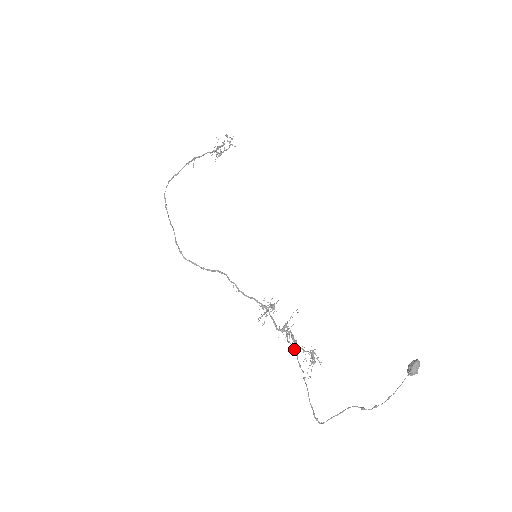
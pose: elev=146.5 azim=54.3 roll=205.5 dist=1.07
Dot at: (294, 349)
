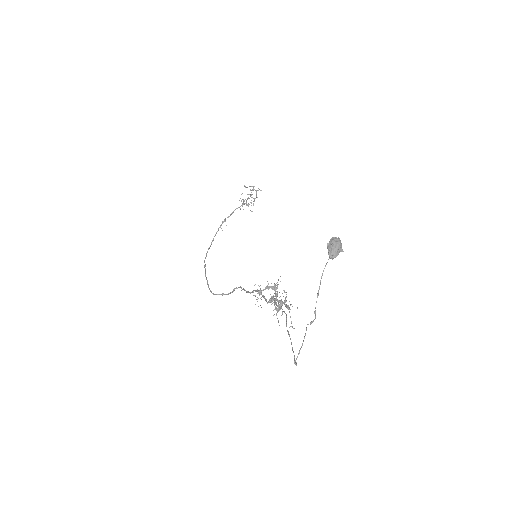
Dot at: (283, 311)
